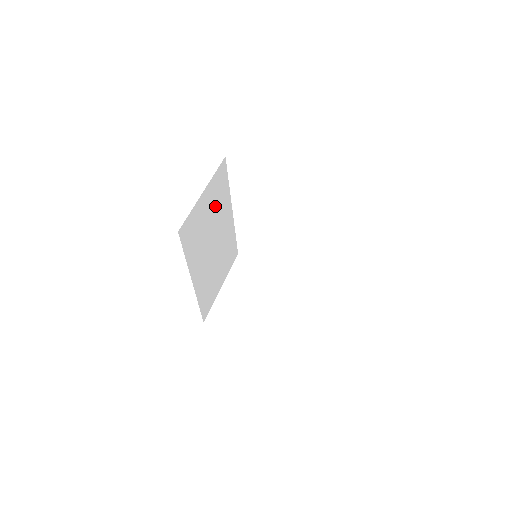
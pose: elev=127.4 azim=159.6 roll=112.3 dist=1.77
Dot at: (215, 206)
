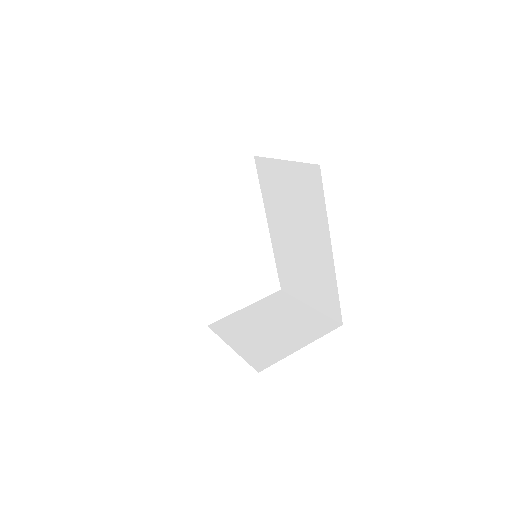
Dot at: occluded
